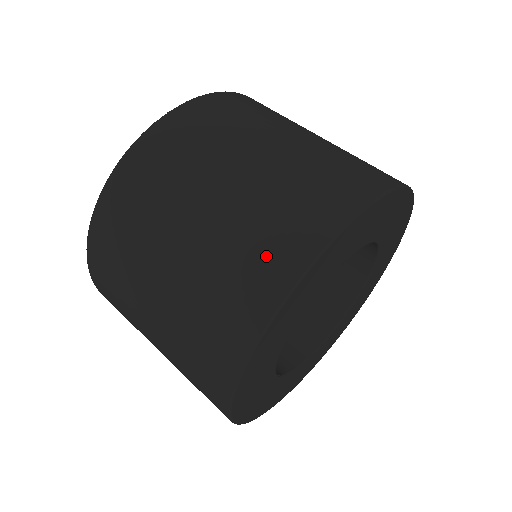
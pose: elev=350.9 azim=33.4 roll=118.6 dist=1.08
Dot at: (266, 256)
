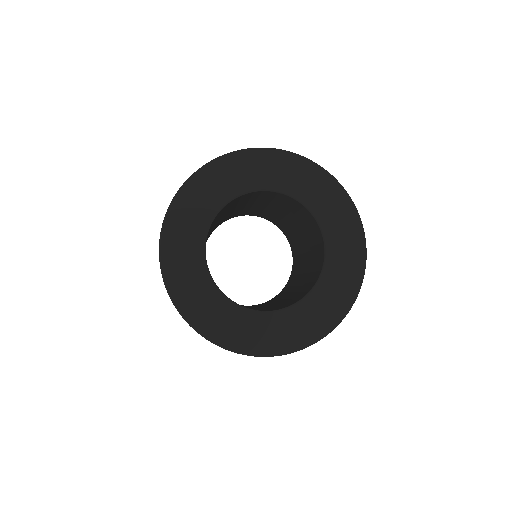
Dot at: occluded
